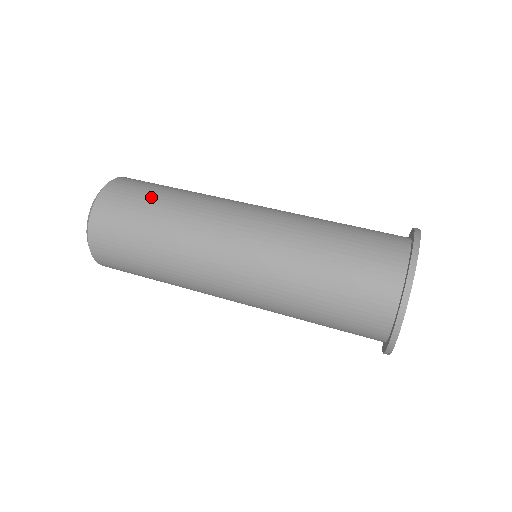
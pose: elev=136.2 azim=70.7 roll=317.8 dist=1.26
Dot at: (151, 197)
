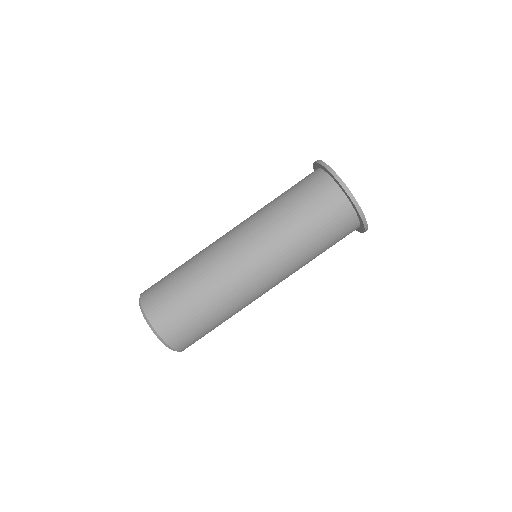
Dot at: (210, 329)
